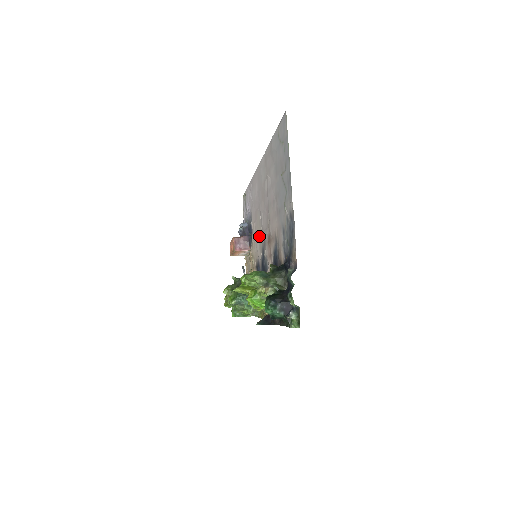
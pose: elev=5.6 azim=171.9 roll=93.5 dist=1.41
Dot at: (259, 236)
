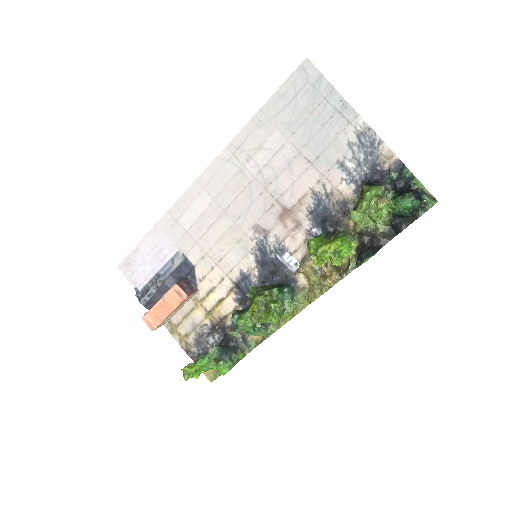
Dot at: (236, 244)
